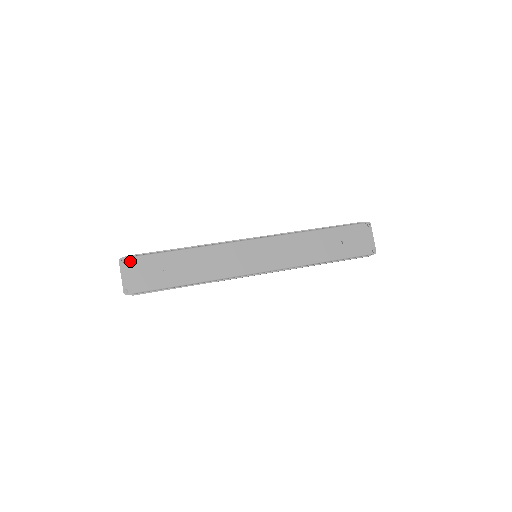
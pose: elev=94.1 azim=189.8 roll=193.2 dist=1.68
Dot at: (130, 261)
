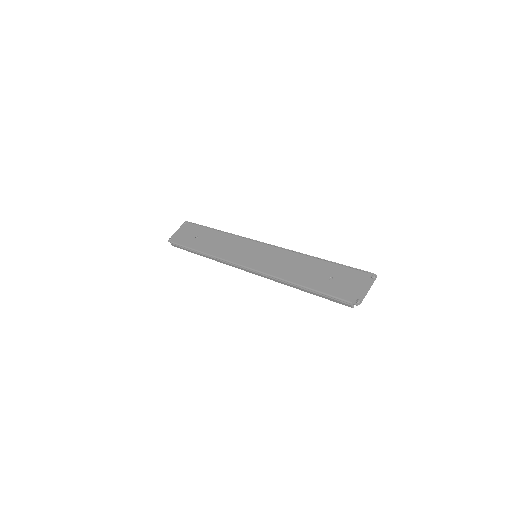
Dot at: (189, 225)
